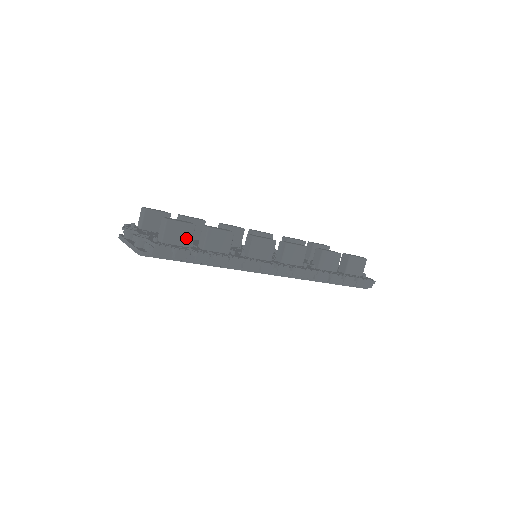
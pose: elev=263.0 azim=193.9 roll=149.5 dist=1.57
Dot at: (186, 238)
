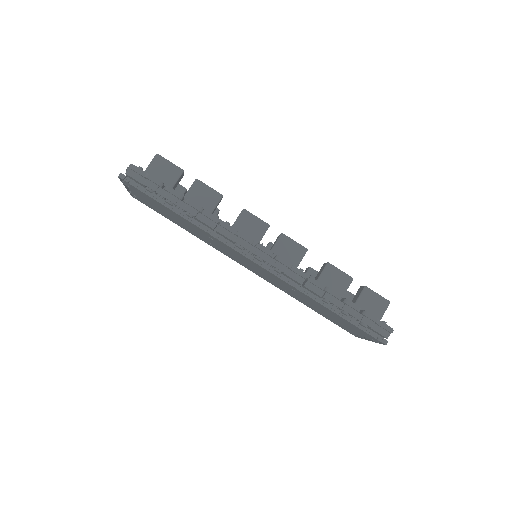
Dot at: (169, 179)
